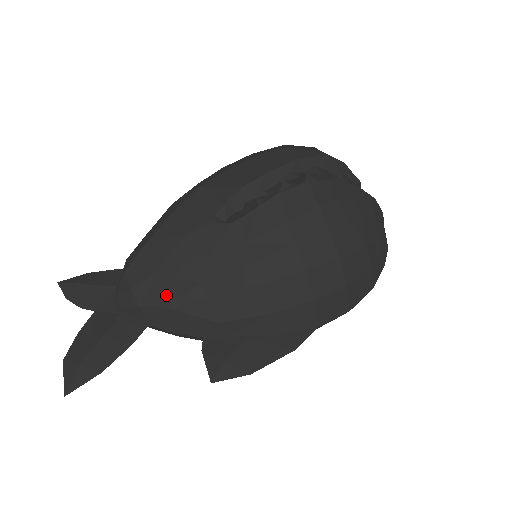
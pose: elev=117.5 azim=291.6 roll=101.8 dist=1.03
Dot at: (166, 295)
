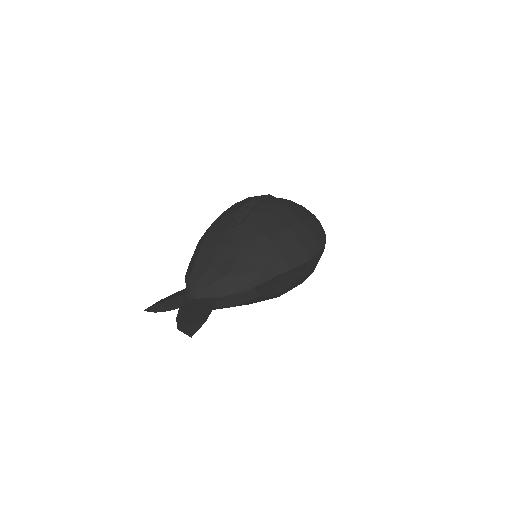
Dot at: (223, 271)
